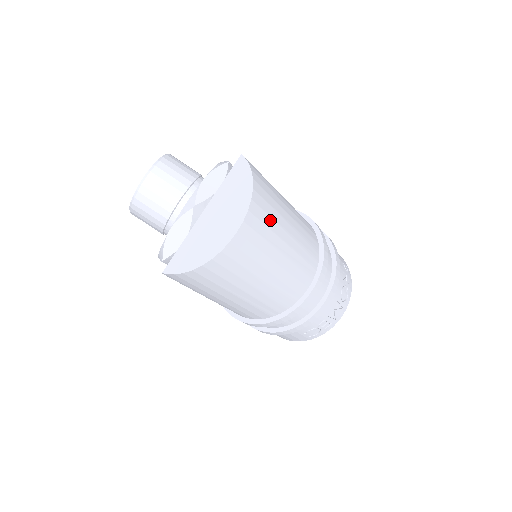
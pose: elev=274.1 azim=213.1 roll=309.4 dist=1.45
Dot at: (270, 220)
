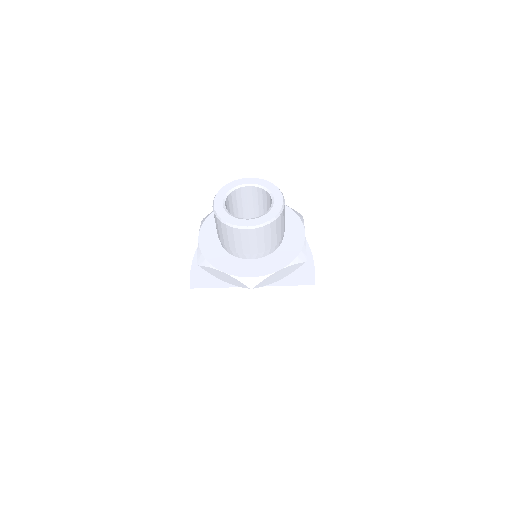
Dot at: occluded
